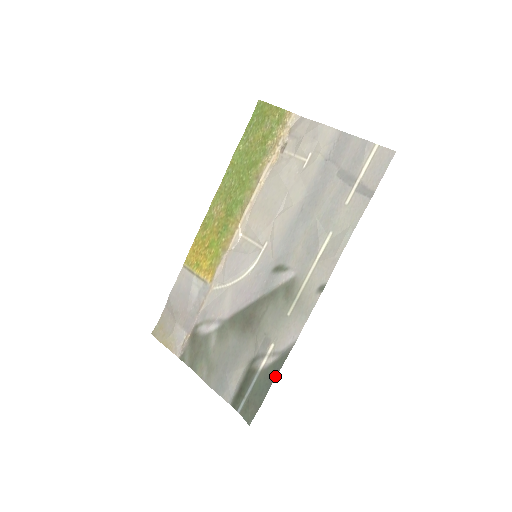
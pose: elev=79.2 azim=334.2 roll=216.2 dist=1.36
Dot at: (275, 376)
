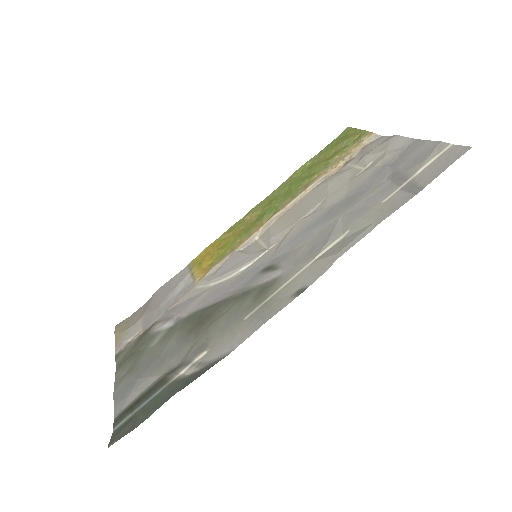
Dot at: (179, 389)
